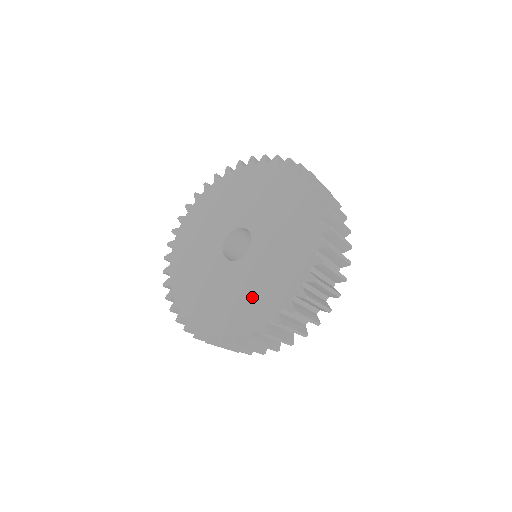
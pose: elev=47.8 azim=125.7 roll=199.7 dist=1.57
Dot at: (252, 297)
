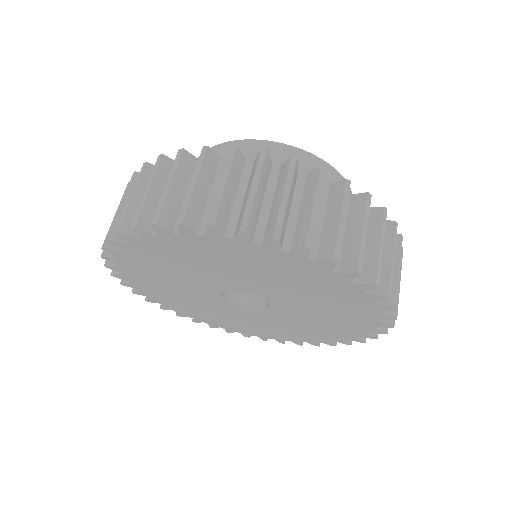
Dot at: (327, 325)
